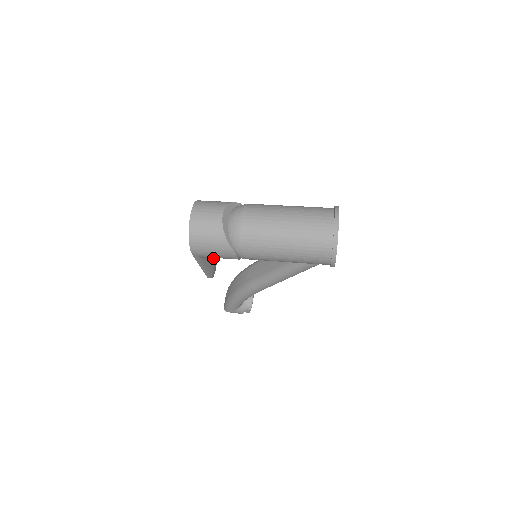
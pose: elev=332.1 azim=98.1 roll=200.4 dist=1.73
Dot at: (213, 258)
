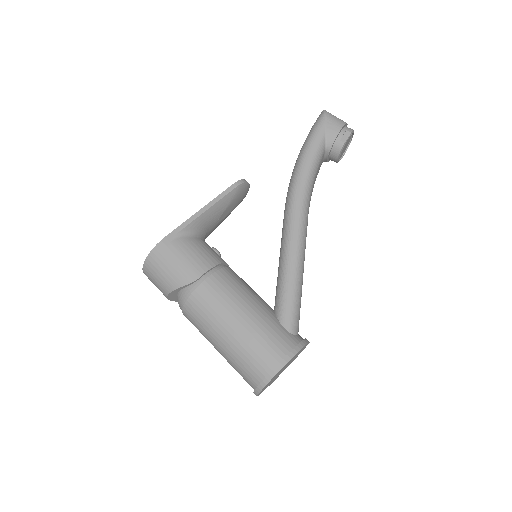
Dot at: (222, 219)
